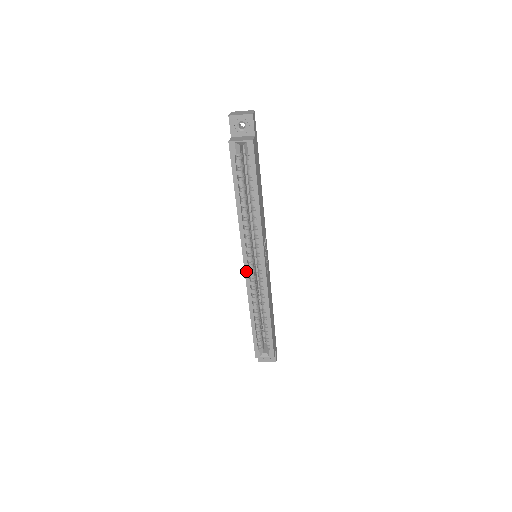
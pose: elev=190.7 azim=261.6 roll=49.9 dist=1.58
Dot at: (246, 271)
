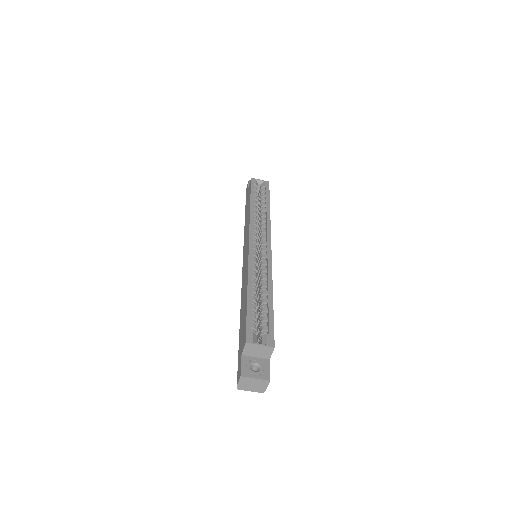
Dot at: (250, 247)
